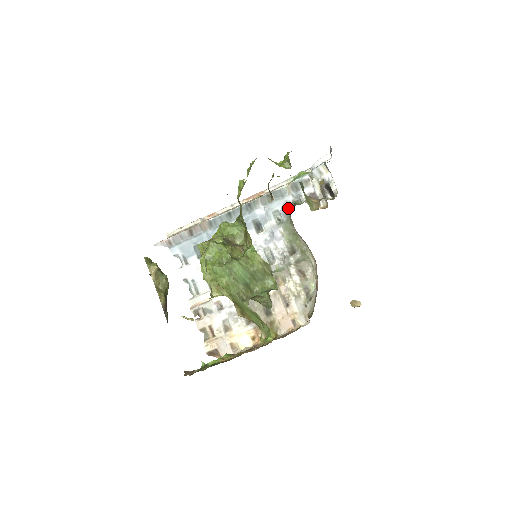
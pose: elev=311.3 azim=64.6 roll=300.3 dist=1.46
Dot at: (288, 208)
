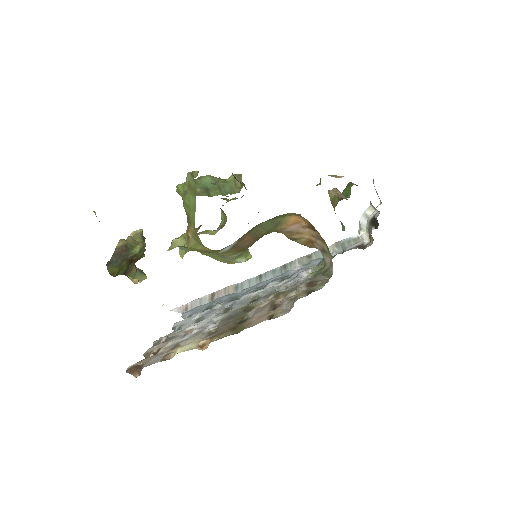
Dot at: occluded
